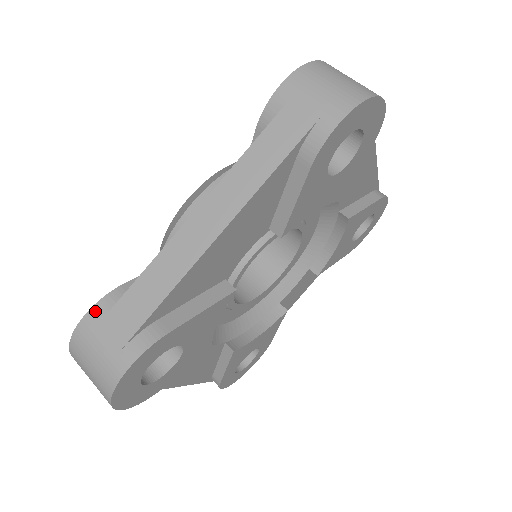
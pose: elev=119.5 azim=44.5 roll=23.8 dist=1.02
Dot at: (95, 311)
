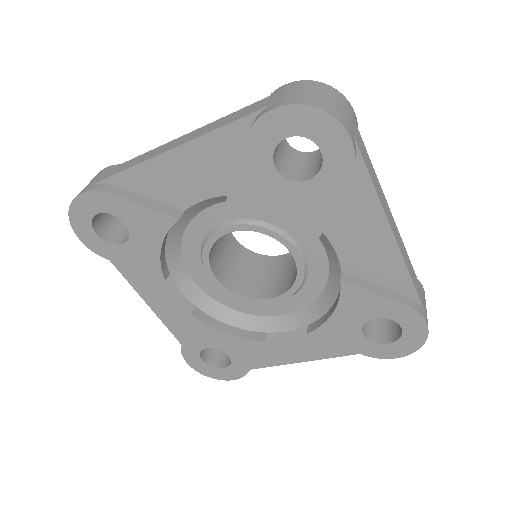
Dot at: (110, 167)
